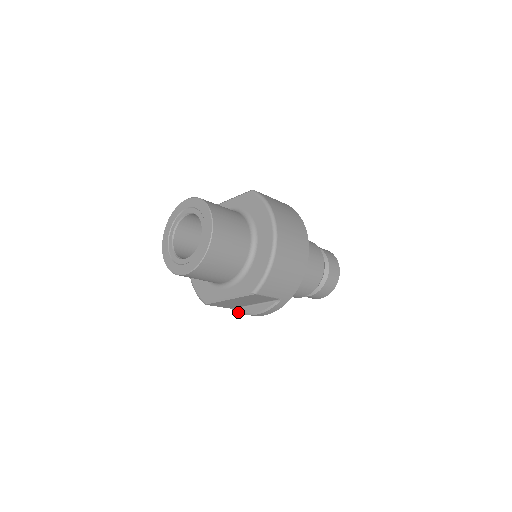
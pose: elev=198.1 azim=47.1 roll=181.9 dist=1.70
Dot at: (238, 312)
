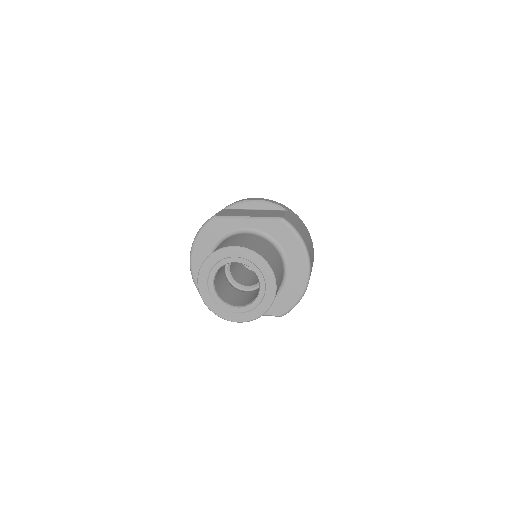
Dot at: occluded
